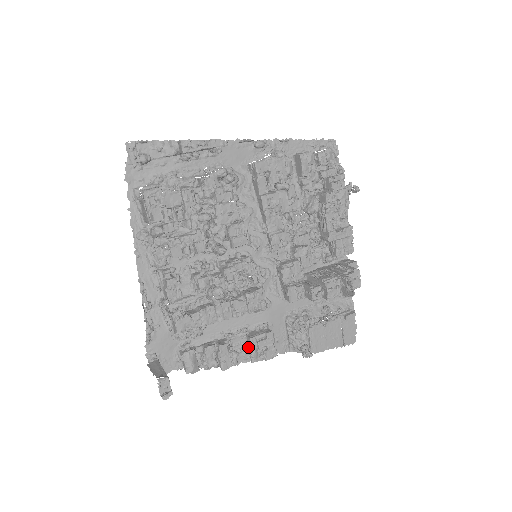
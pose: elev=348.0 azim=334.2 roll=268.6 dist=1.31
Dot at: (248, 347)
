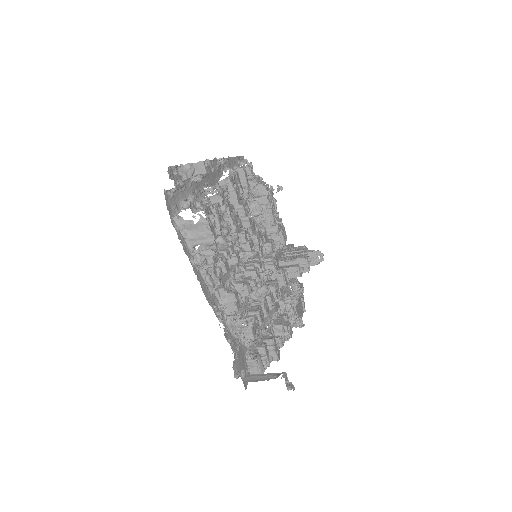
Dot at: (278, 335)
